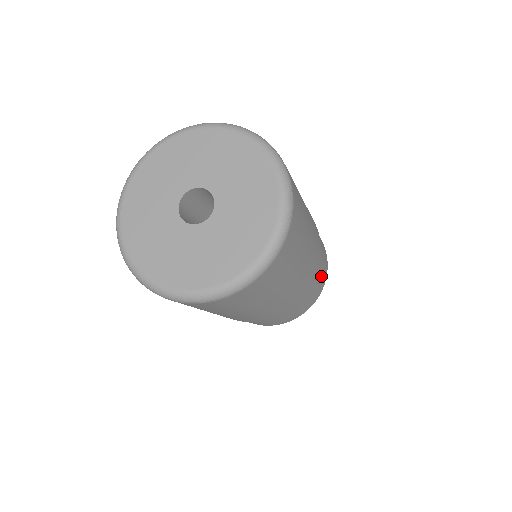
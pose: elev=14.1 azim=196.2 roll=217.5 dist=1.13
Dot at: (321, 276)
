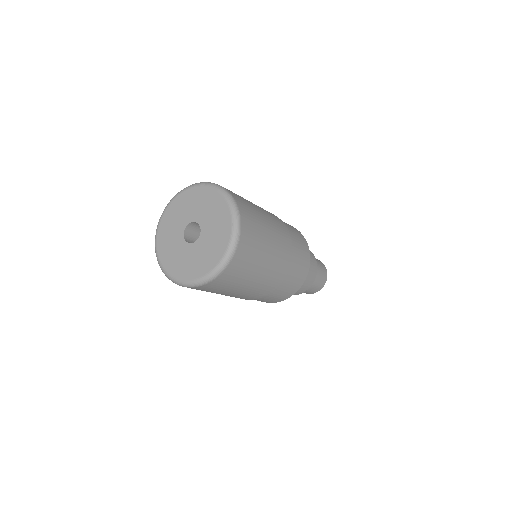
Dot at: (290, 286)
